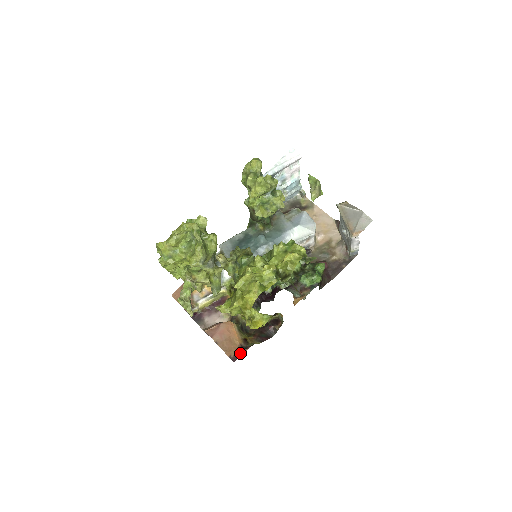
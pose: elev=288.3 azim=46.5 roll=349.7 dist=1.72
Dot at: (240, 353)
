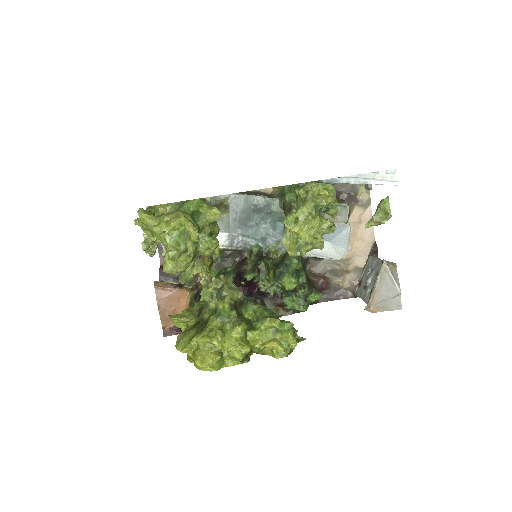
Dot at: (175, 332)
